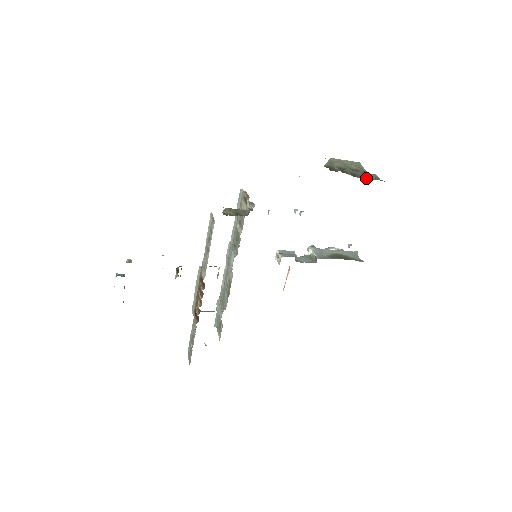
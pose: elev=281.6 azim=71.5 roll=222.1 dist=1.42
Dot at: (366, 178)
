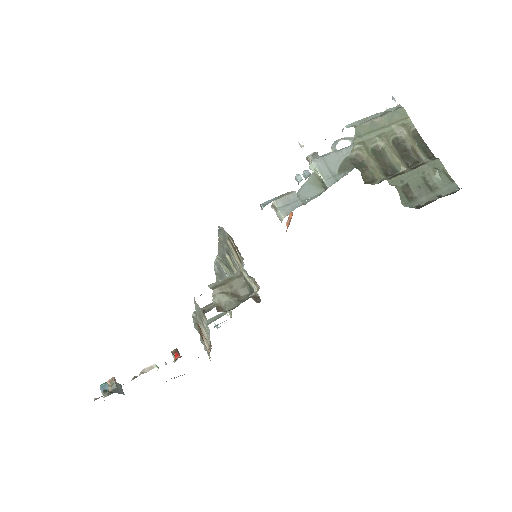
Dot at: (430, 198)
